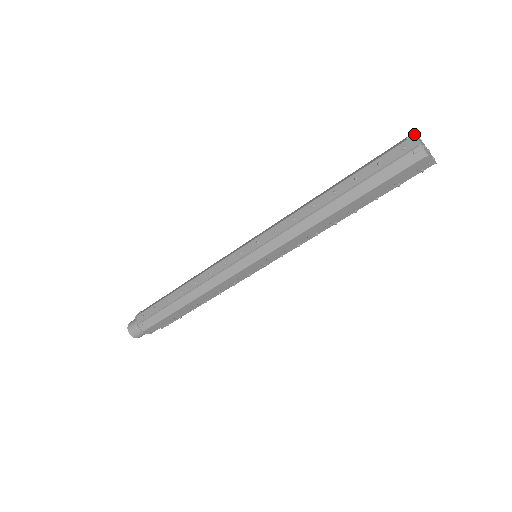
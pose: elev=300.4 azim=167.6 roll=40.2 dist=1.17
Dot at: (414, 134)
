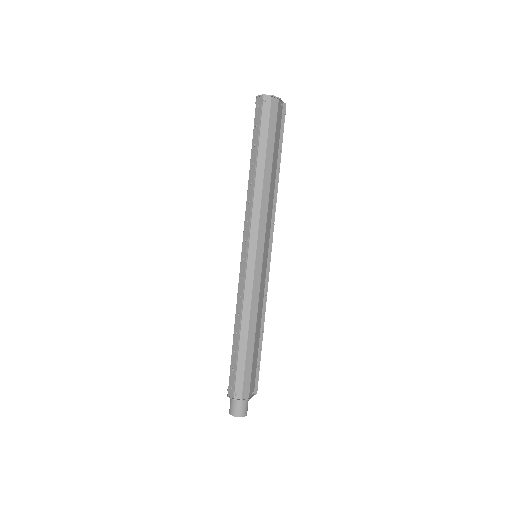
Dot at: (256, 97)
